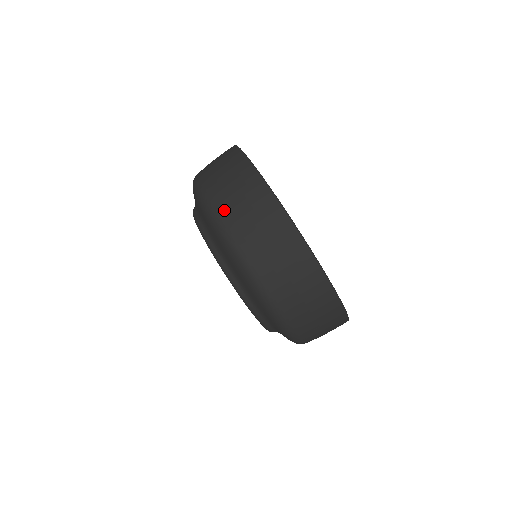
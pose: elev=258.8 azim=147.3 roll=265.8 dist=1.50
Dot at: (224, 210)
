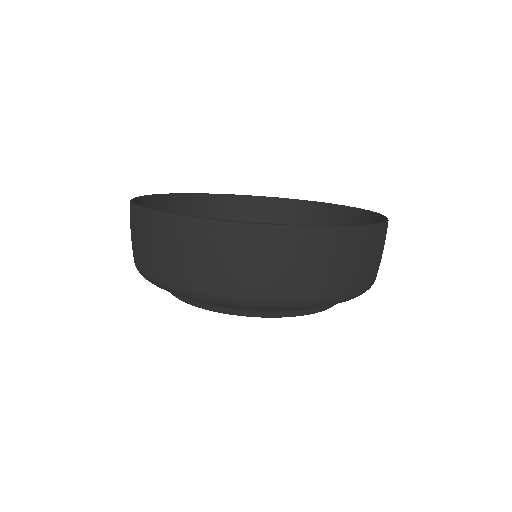
Dot at: (168, 274)
